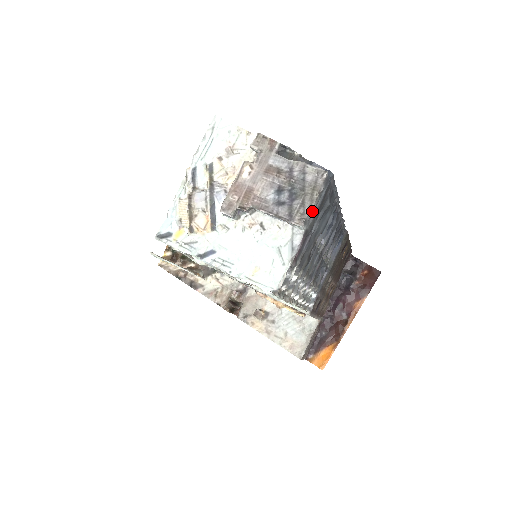
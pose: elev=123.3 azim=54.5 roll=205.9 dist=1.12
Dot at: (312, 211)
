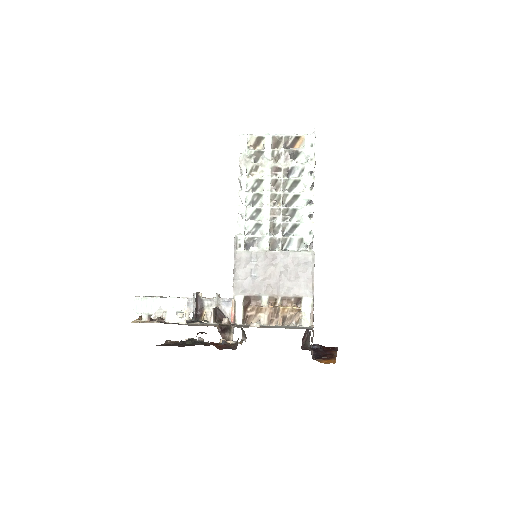
Dot at: occluded
